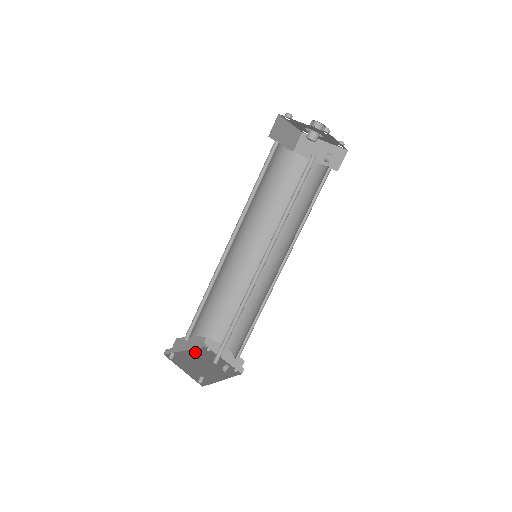
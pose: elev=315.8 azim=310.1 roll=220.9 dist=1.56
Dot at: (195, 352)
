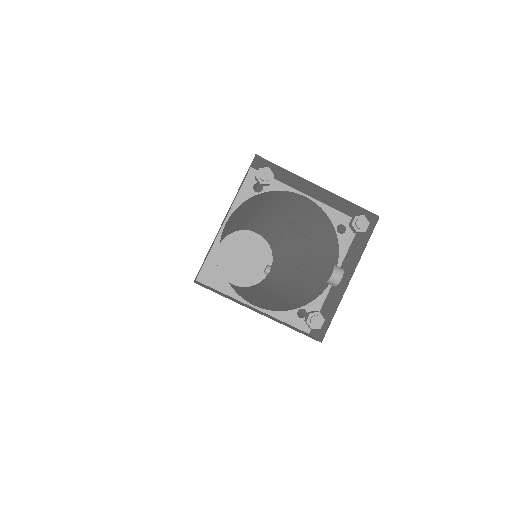
Dot at: (227, 241)
